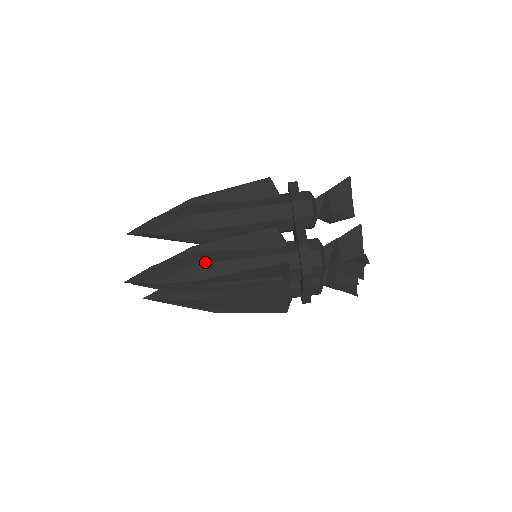
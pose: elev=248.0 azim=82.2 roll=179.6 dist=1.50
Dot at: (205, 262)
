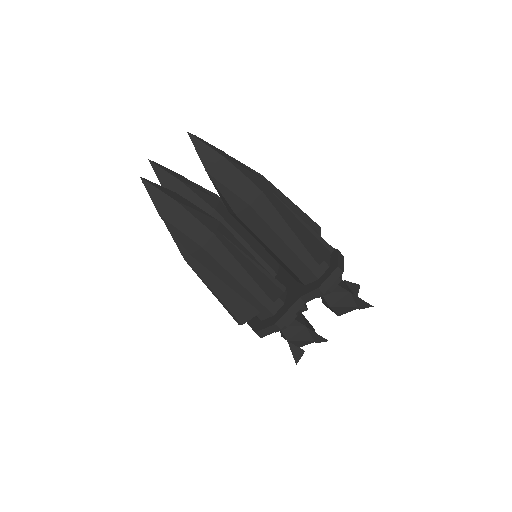
Dot at: (211, 255)
